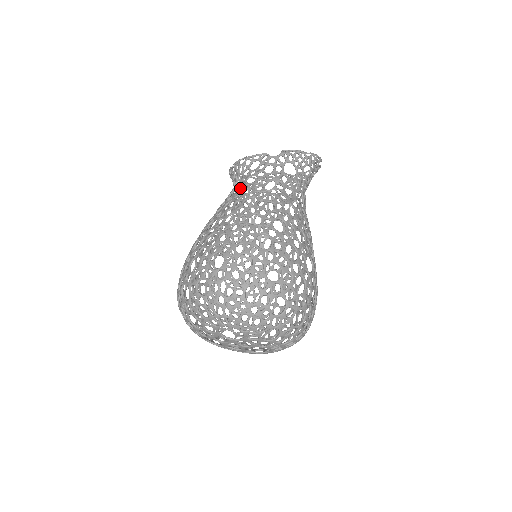
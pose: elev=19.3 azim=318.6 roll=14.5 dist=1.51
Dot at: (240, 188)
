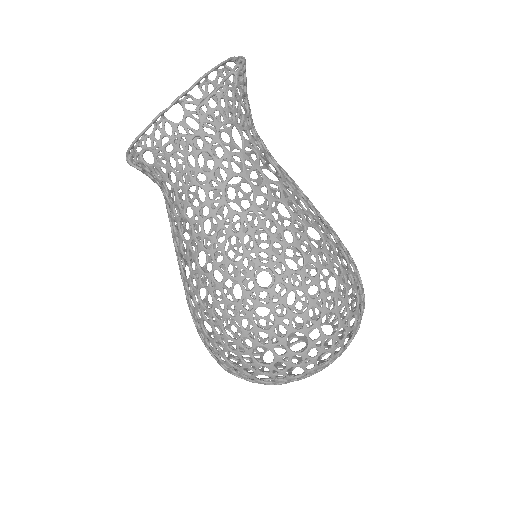
Dot at: (194, 222)
